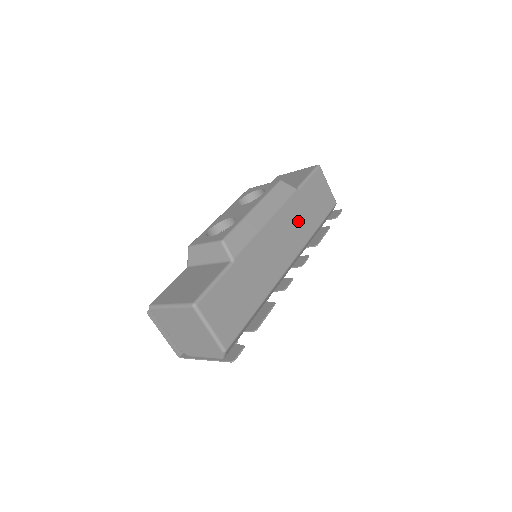
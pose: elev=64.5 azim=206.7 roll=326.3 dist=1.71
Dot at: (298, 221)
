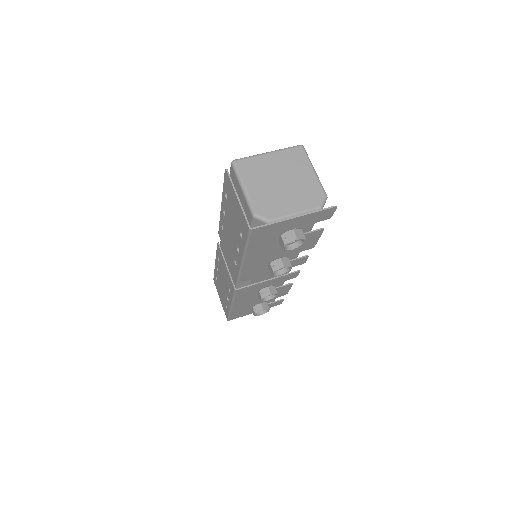
Dot at: occluded
